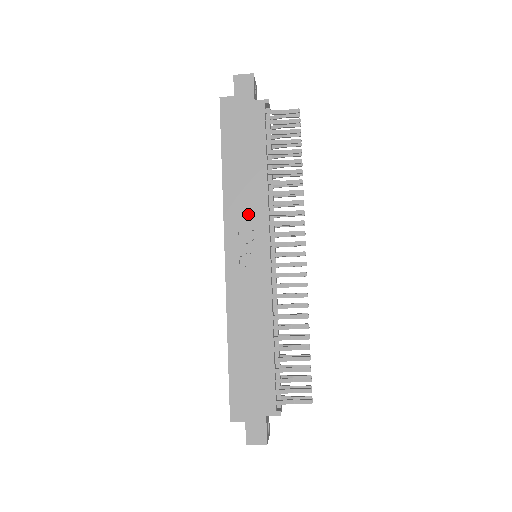
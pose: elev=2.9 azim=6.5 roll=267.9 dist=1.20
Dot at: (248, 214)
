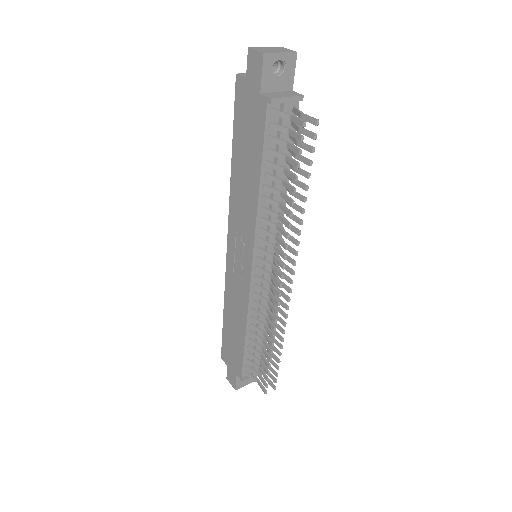
Dot at: (243, 220)
